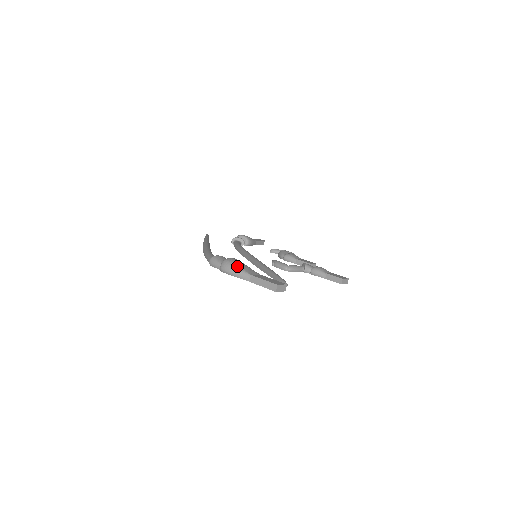
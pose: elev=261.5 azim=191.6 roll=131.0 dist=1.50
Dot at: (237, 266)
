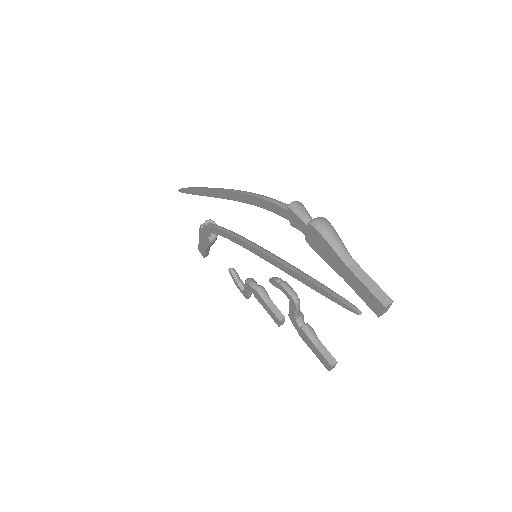
Dot at: occluded
